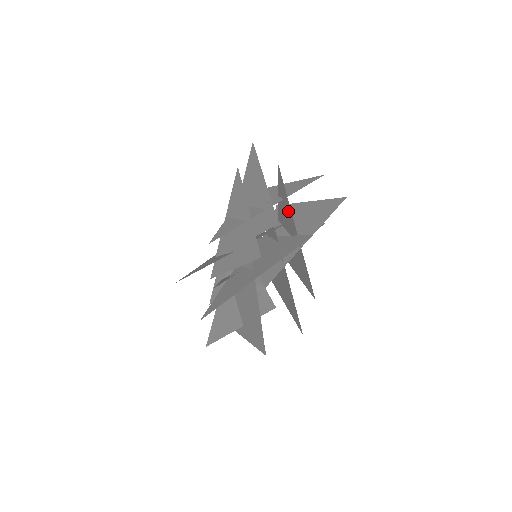
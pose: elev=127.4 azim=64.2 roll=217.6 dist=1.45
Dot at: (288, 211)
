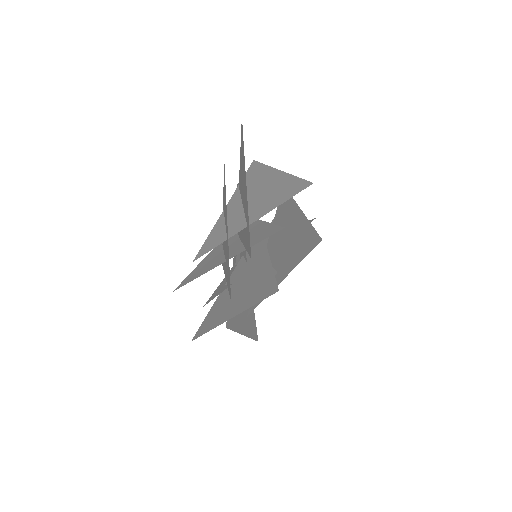
Dot at: occluded
